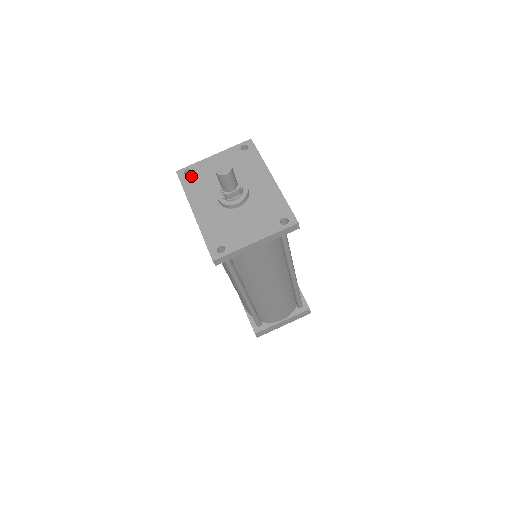
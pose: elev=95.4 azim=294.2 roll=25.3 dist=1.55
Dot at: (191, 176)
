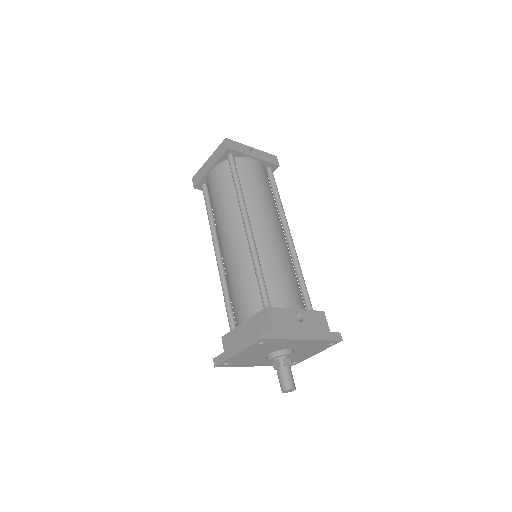
Dot at: (232, 364)
